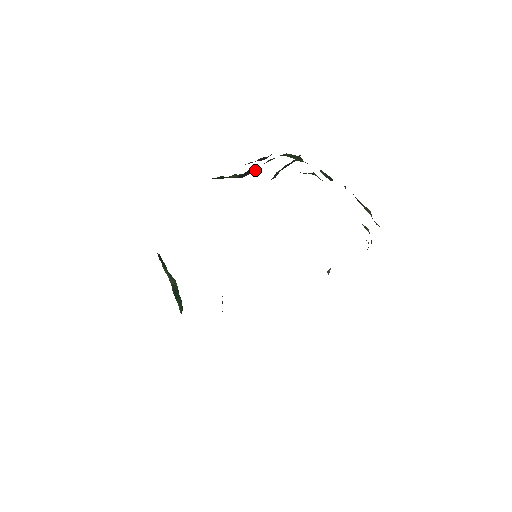
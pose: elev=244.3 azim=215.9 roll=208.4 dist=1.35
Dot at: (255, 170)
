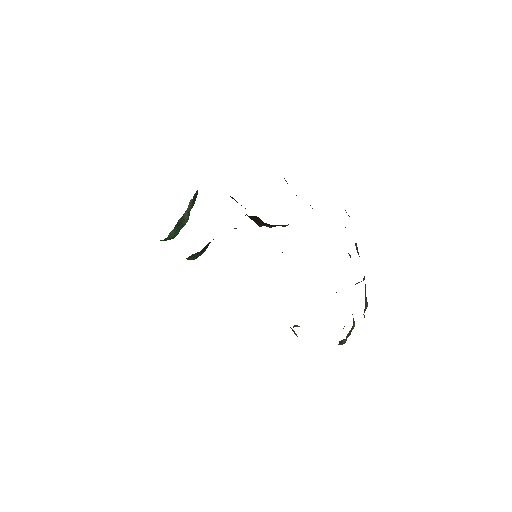
Dot at: occluded
